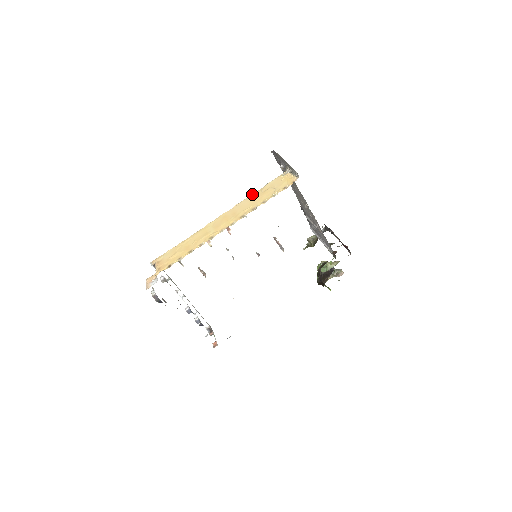
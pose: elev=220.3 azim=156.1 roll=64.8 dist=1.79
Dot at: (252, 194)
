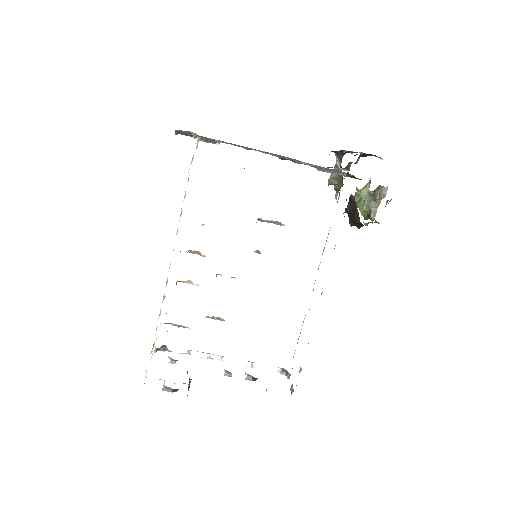
Dot at: occluded
